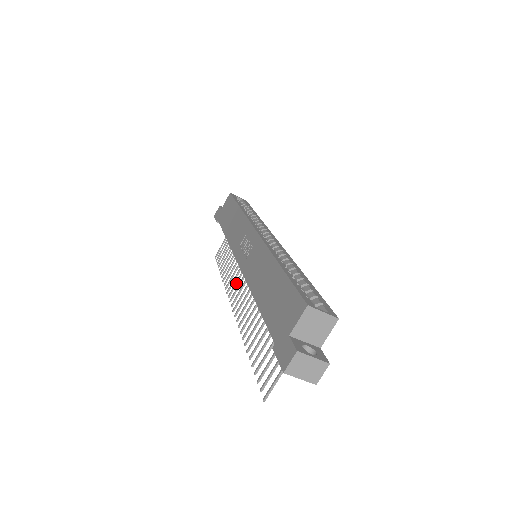
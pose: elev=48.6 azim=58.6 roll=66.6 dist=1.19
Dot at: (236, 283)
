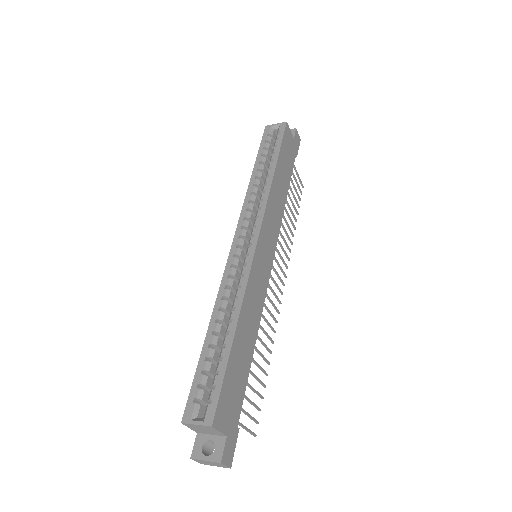
Dot at: (281, 259)
